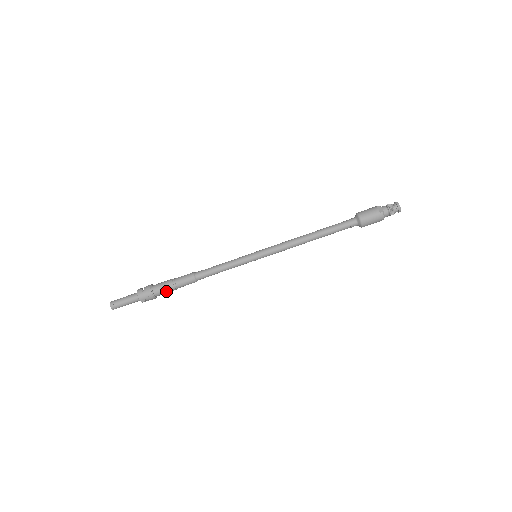
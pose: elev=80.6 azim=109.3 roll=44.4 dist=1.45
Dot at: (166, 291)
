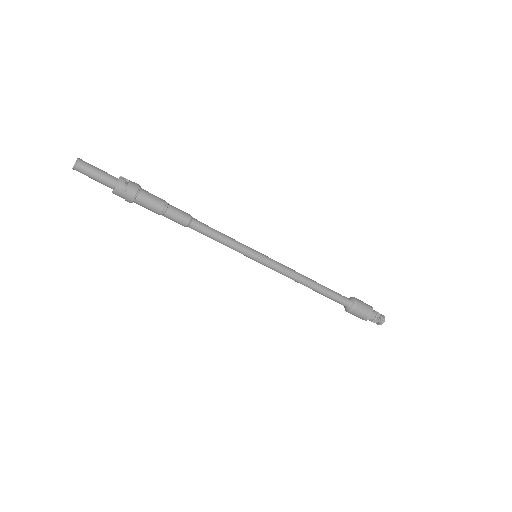
Dot at: (148, 209)
